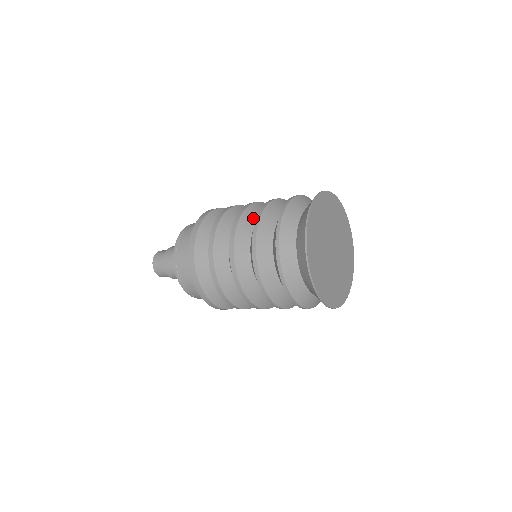
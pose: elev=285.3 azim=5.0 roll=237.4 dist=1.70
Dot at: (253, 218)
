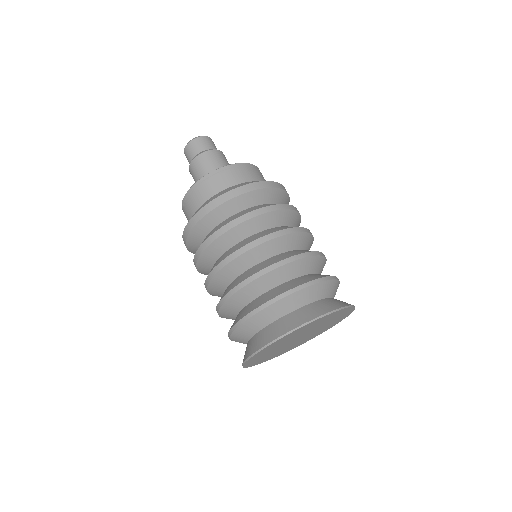
Dot at: (292, 245)
